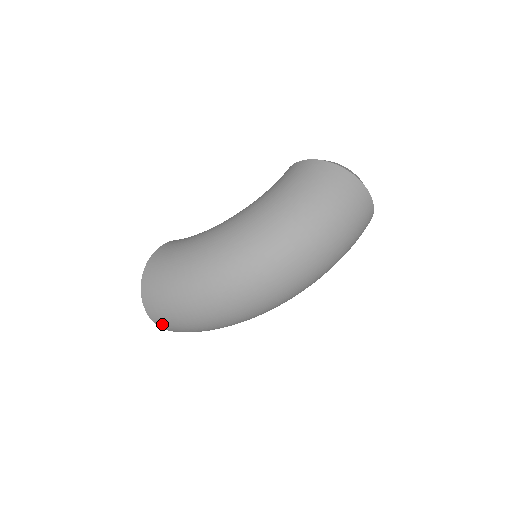
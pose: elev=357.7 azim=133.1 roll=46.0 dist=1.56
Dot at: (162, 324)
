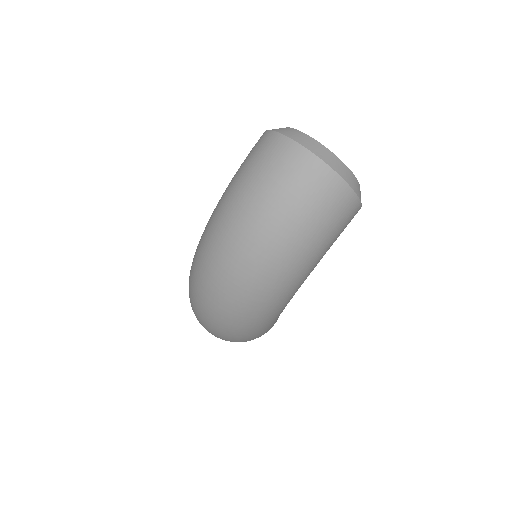
Dot at: occluded
